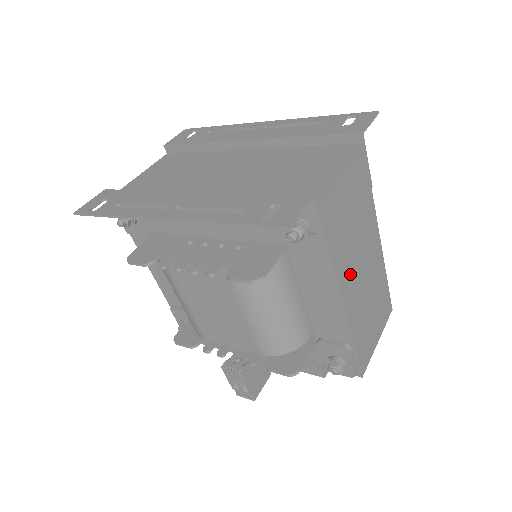
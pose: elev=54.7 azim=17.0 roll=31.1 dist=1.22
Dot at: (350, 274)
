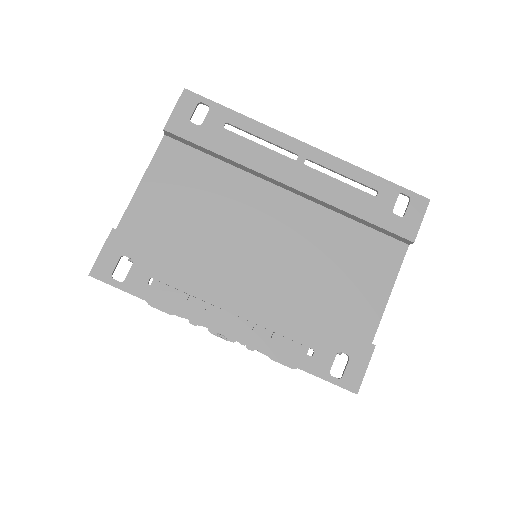
Dot at: occluded
